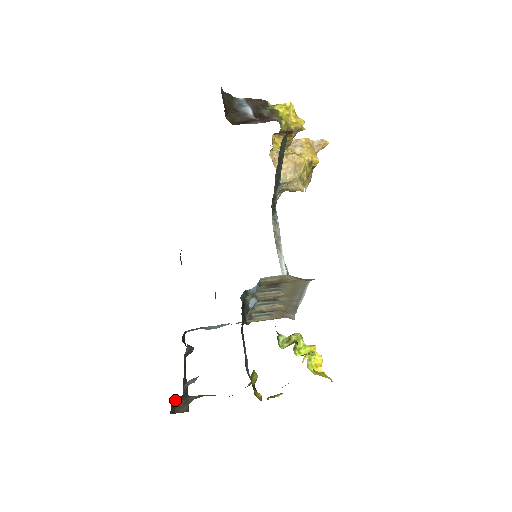
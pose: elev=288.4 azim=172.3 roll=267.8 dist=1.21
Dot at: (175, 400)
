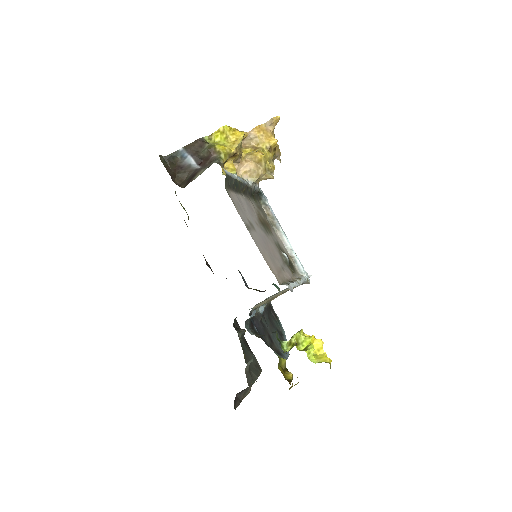
Dot at: (237, 395)
